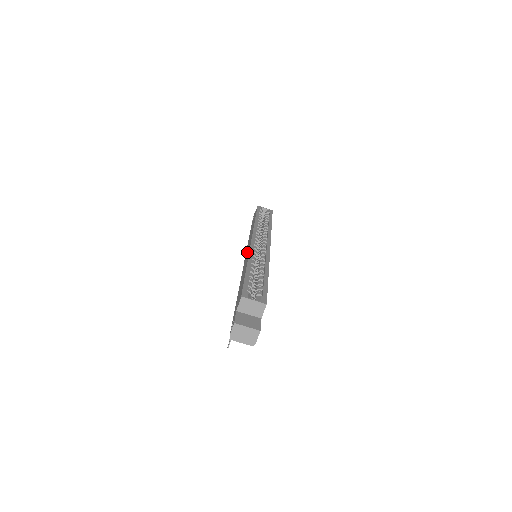
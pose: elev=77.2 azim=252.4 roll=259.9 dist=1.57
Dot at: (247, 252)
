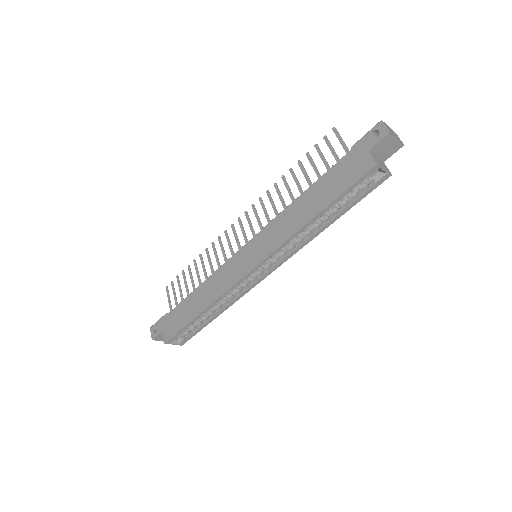
Dot at: (243, 261)
